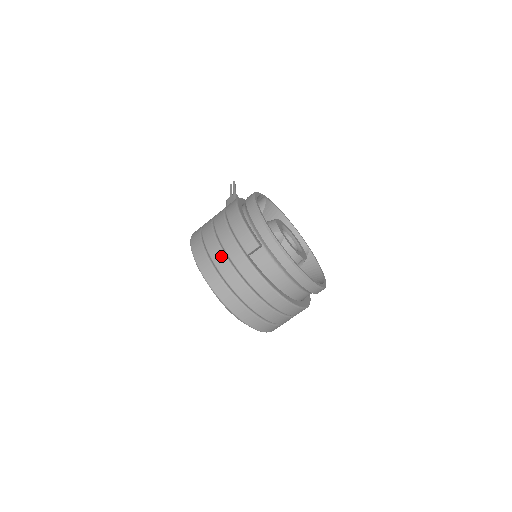
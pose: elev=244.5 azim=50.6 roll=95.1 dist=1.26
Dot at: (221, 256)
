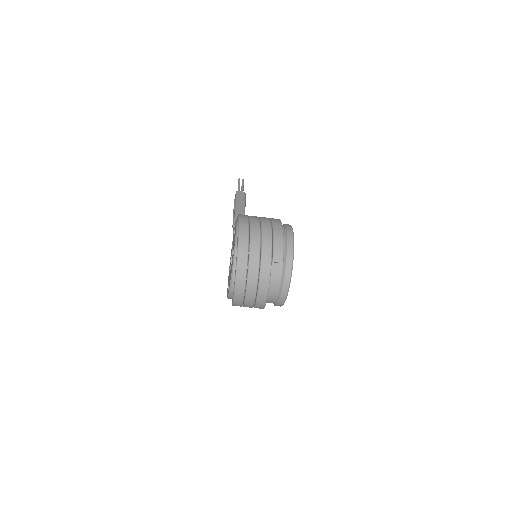
Dot at: (257, 249)
